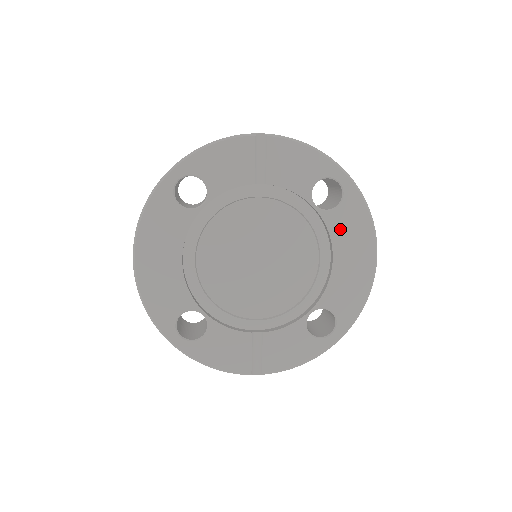
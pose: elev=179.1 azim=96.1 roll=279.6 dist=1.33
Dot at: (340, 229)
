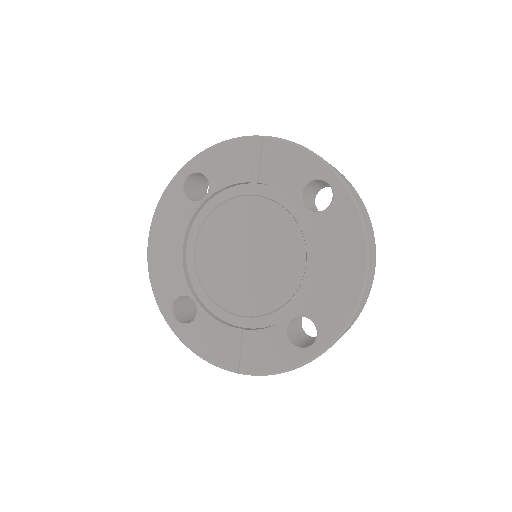
Dot at: (328, 233)
